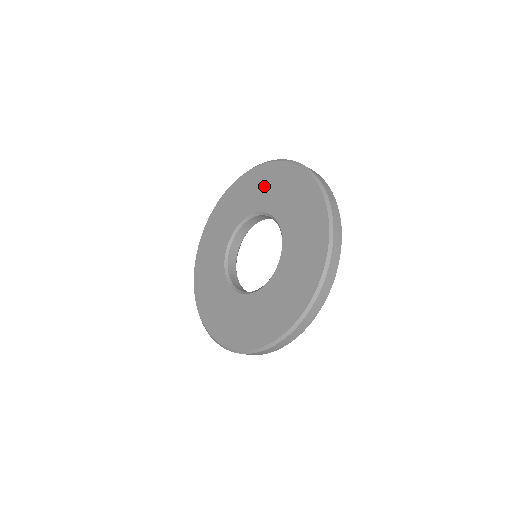
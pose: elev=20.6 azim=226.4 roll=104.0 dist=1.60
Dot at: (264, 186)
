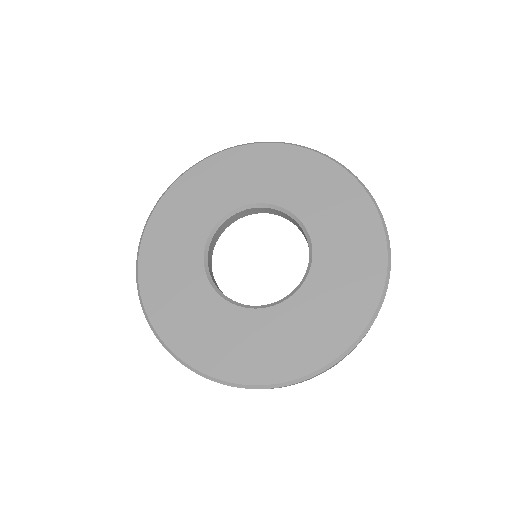
Dot at: (338, 211)
